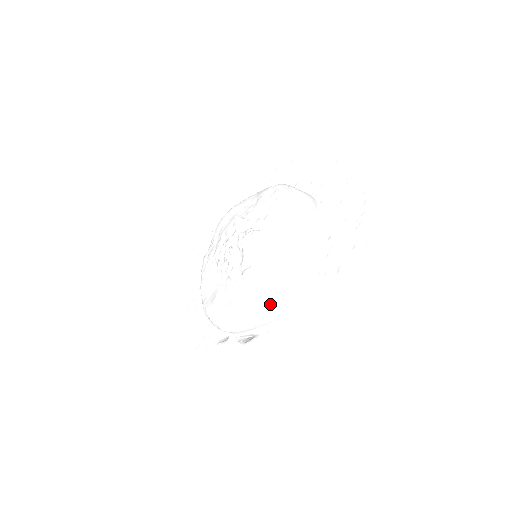
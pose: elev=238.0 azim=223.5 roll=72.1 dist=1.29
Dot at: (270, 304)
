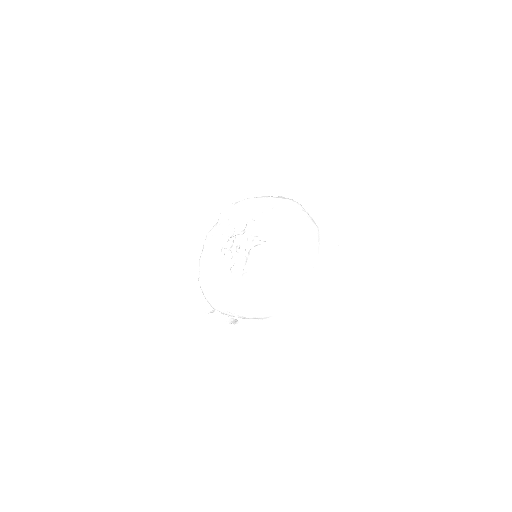
Dot at: (260, 309)
